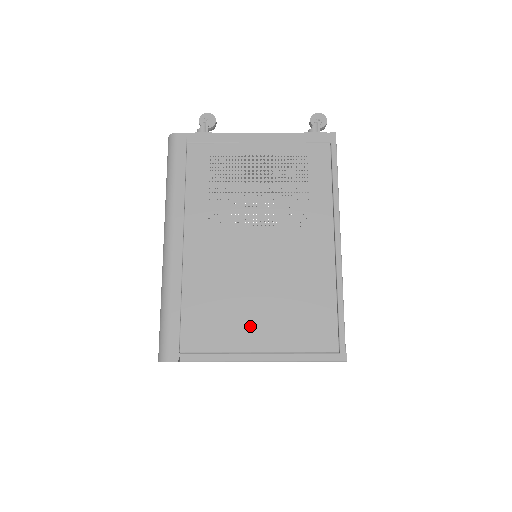
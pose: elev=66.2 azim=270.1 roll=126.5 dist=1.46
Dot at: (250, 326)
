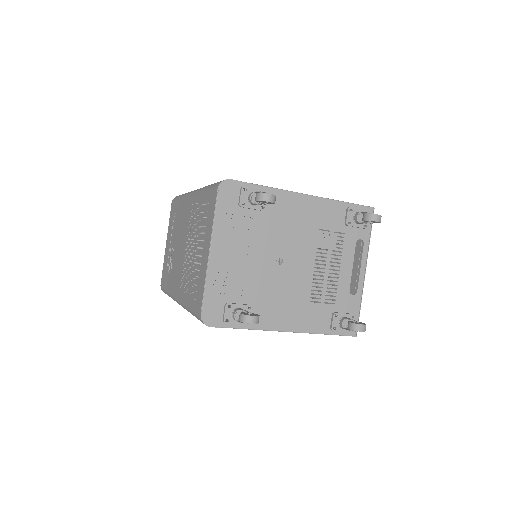
Dot at: occluded
